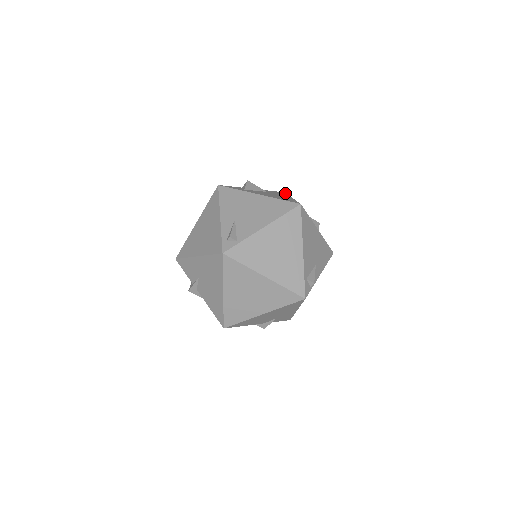
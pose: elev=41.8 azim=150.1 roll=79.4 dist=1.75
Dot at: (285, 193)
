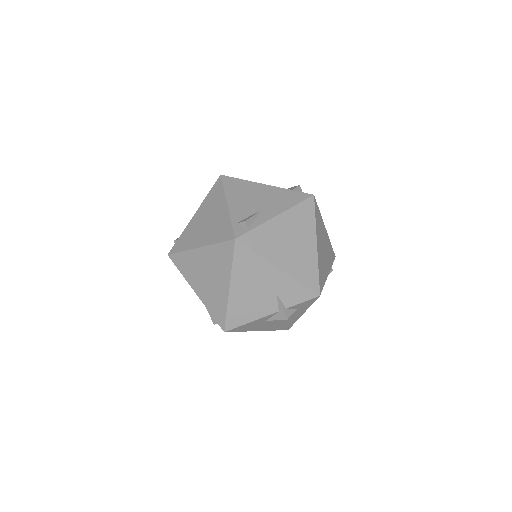
Dot at: occluded
